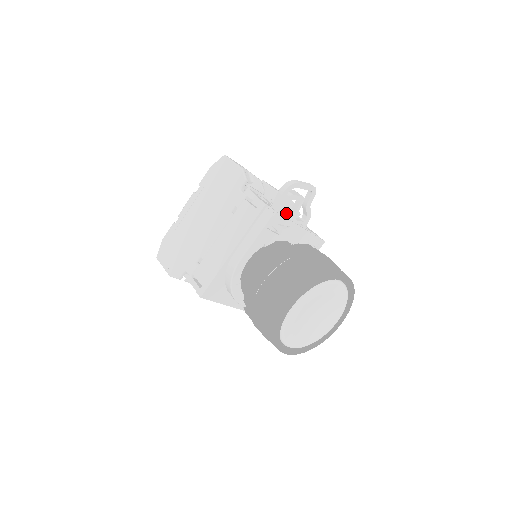
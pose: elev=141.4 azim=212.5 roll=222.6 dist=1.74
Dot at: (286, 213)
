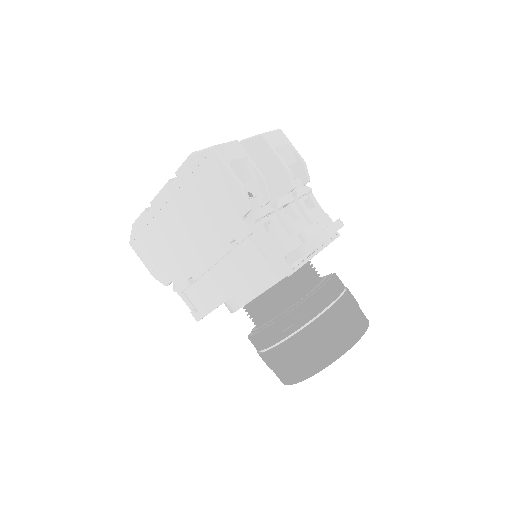
Dot at: occluded
